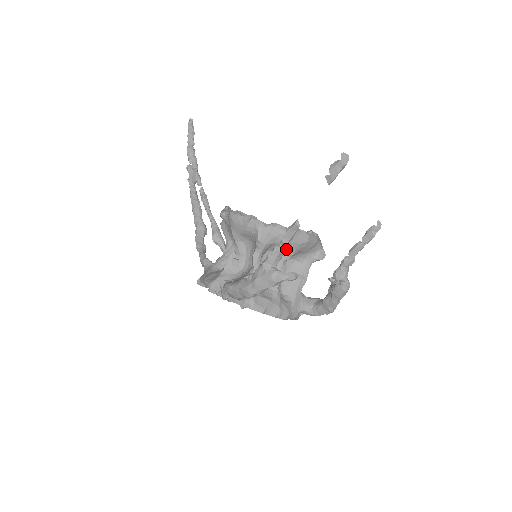
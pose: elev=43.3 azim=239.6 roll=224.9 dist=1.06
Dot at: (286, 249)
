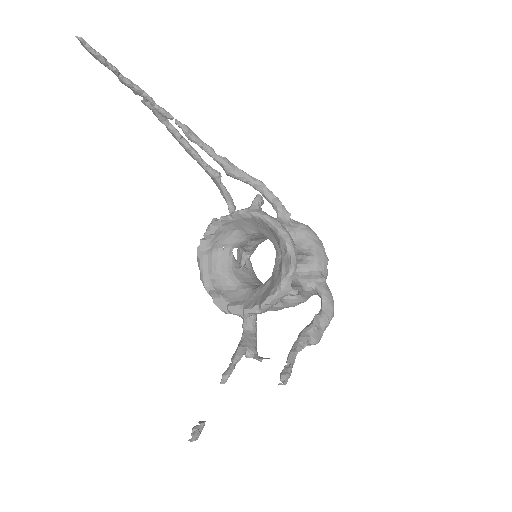
Dot at: occluded
